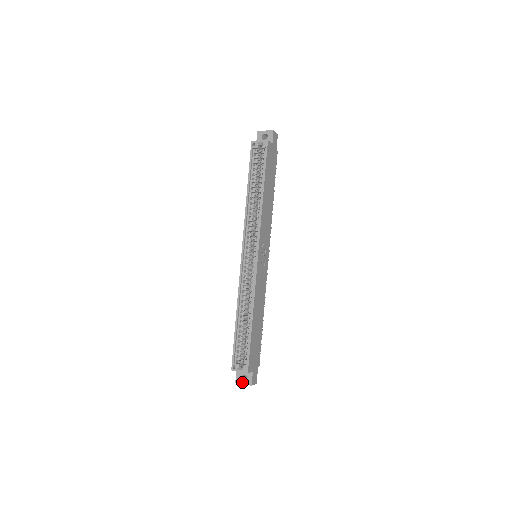
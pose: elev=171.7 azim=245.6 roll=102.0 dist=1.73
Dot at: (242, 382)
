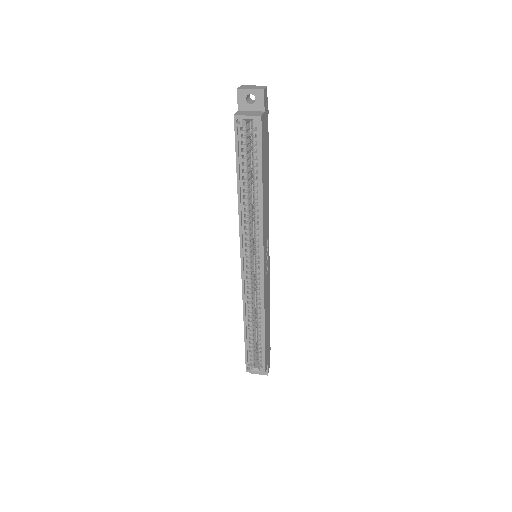
Dot at: (257, 373)
